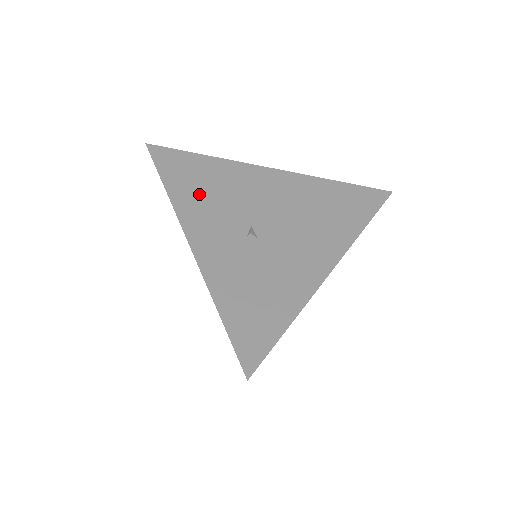
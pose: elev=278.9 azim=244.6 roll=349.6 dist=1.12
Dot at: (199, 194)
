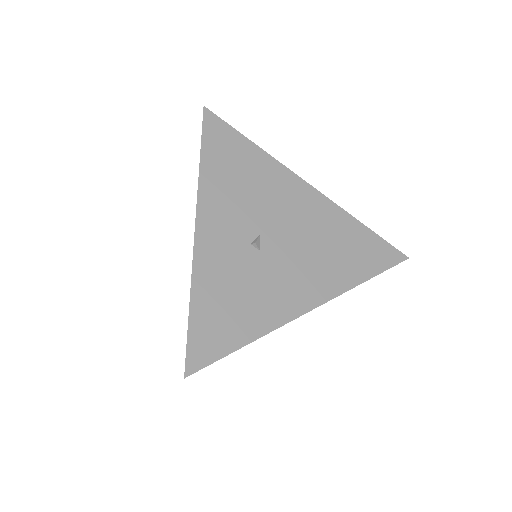
Dot at: (228, 181)
